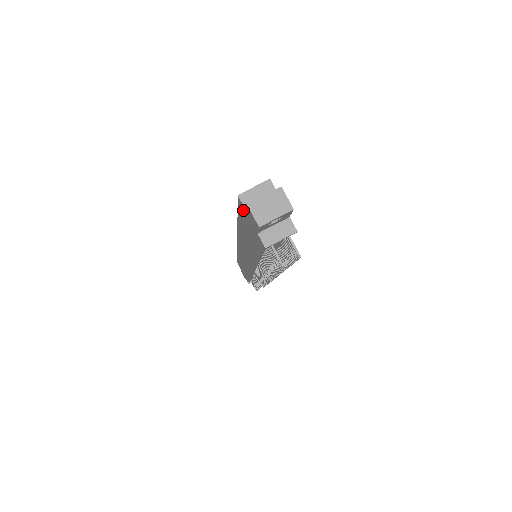
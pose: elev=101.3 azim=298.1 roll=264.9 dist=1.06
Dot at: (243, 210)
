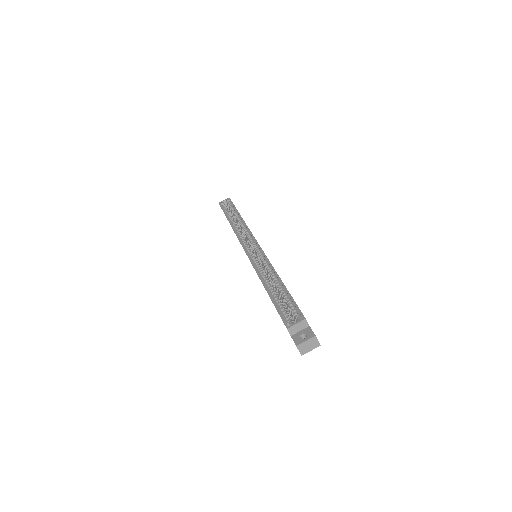
Dot at: occluded
